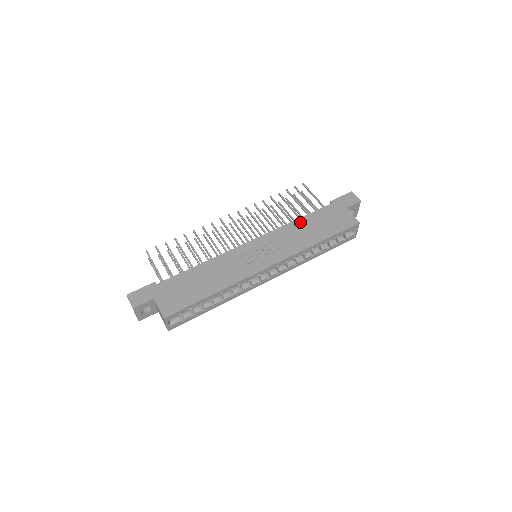
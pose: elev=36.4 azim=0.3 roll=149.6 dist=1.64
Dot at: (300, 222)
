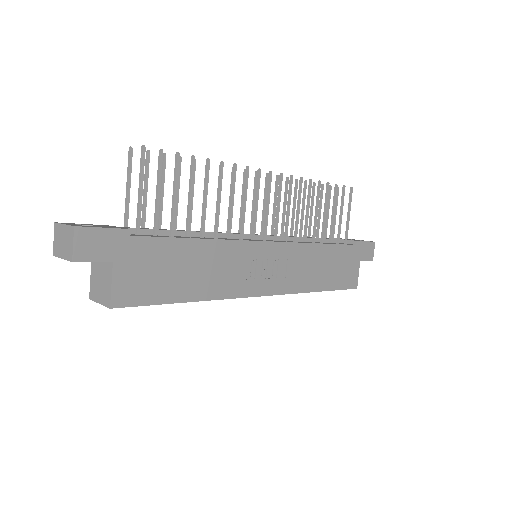
Dot at: (323, 250)
